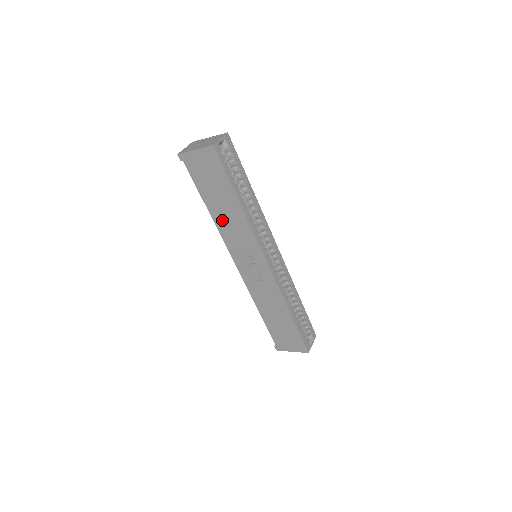
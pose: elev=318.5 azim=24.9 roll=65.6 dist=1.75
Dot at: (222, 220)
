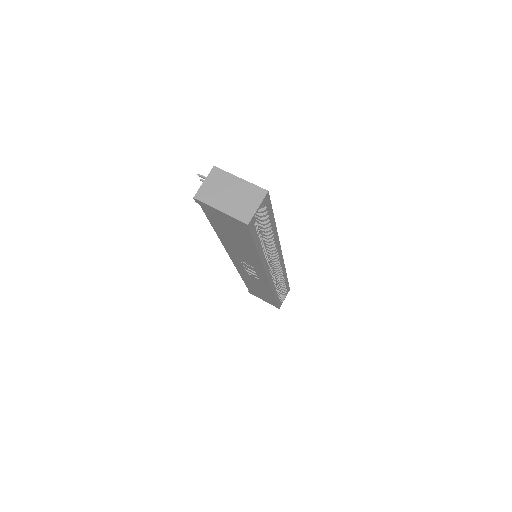
Dot at: (230, 245)
